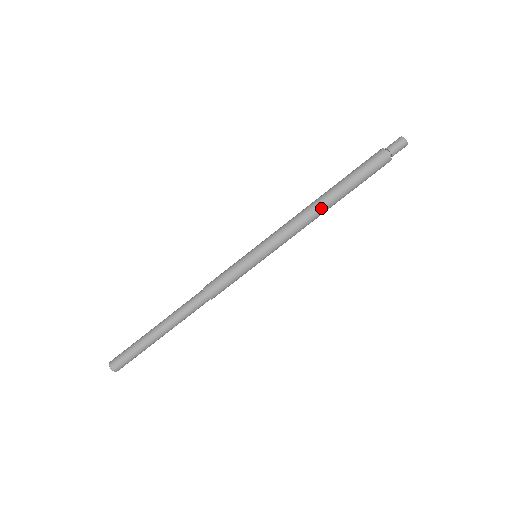
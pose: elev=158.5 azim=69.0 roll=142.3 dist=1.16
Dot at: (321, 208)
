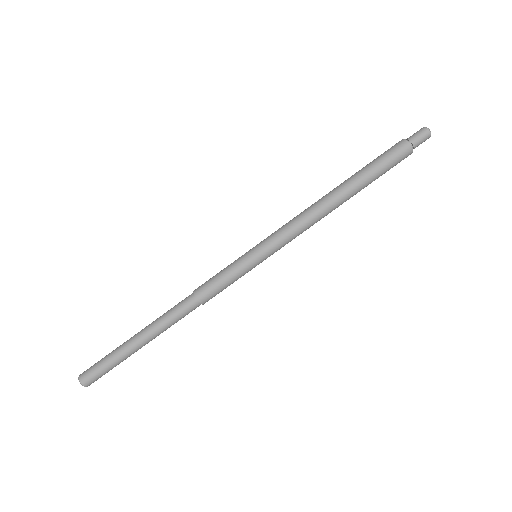
Dot at: (332, 203)
